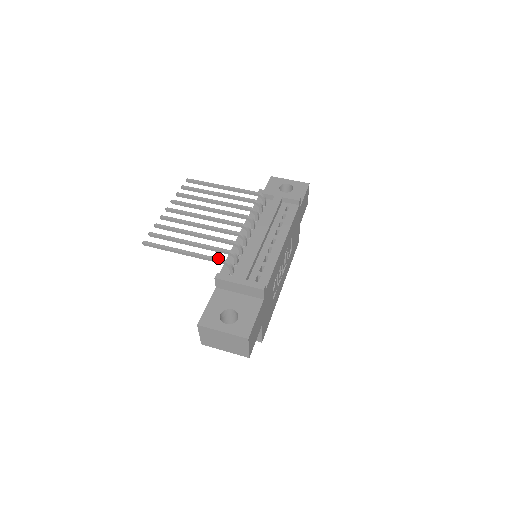
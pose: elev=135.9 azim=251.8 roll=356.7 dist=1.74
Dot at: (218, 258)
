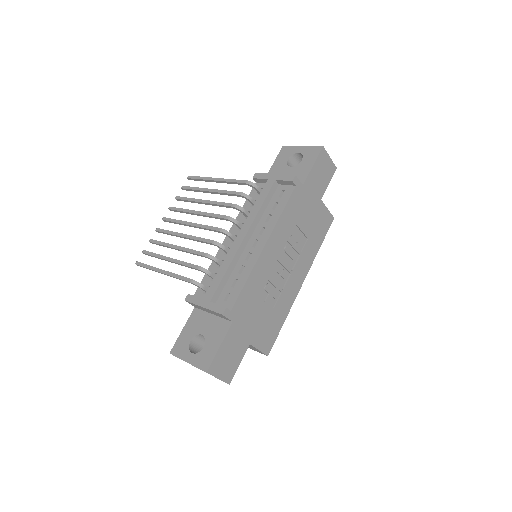
Dot at: (187, 278)
